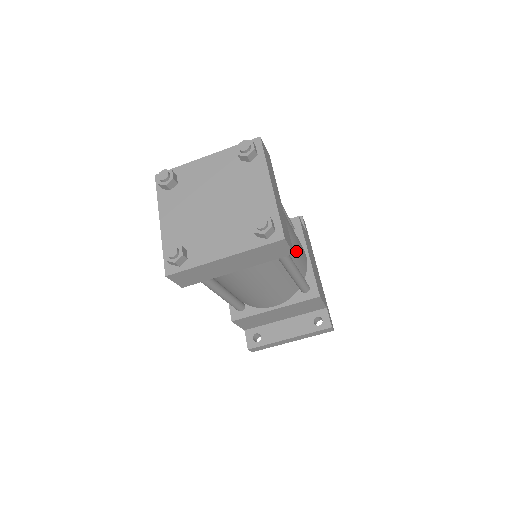
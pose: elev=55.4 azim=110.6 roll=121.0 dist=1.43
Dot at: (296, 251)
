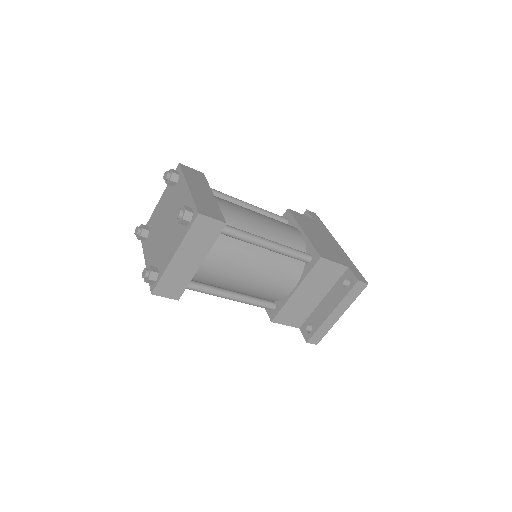
Dot at: (270, 230)
